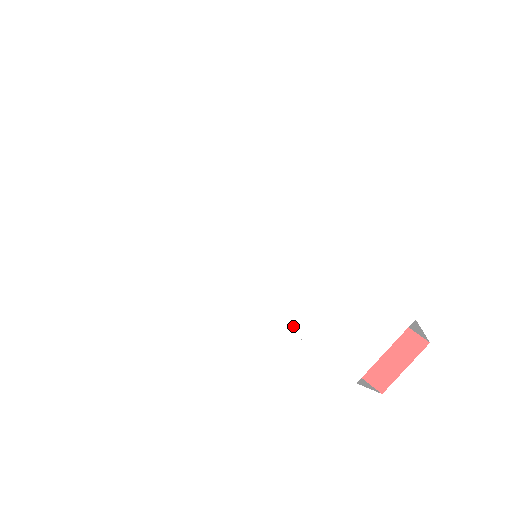
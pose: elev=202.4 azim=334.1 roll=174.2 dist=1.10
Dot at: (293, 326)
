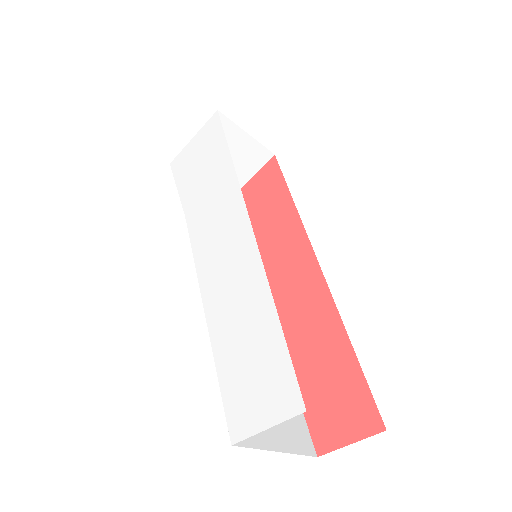
Dot at: (217, 353)
